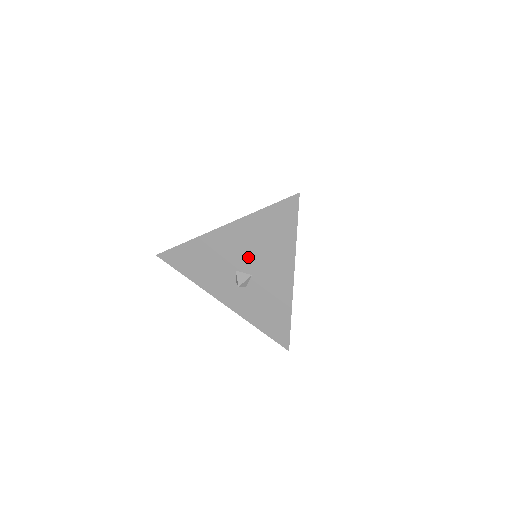
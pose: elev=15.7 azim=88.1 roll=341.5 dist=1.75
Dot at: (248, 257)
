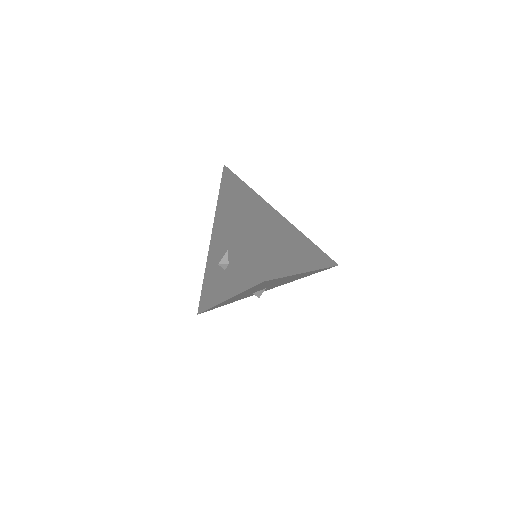
Dot at: (223, 240)
